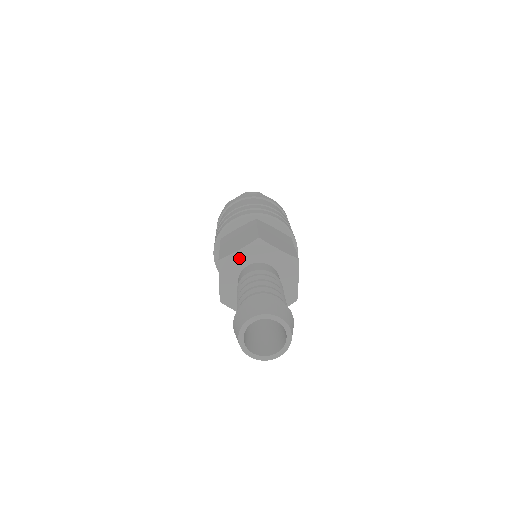
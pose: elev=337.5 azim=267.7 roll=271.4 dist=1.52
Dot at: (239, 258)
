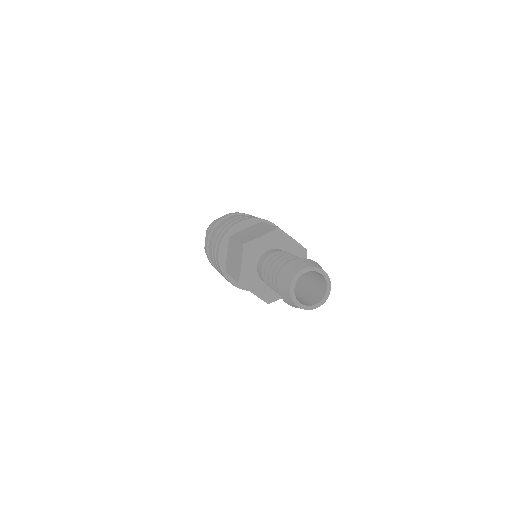
Dot at: (261, 243)
